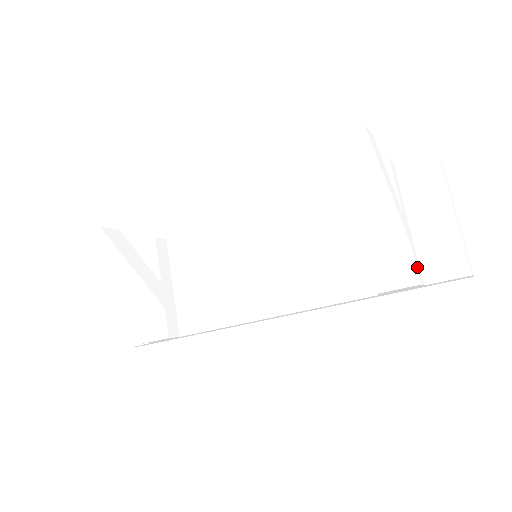
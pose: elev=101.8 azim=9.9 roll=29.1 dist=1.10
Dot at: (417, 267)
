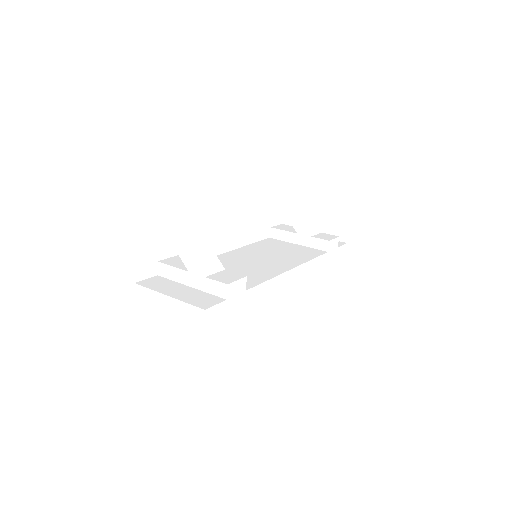
Dot at: occluded
